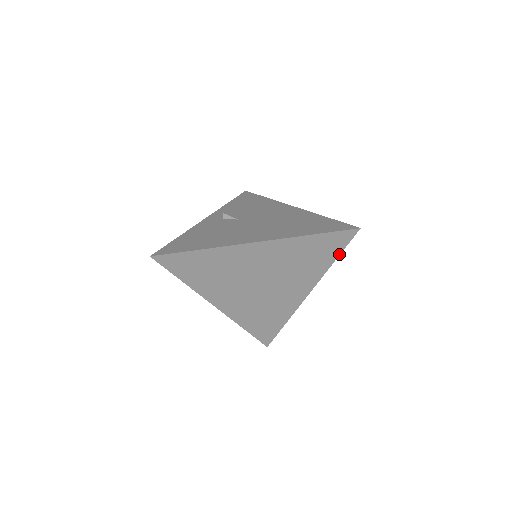
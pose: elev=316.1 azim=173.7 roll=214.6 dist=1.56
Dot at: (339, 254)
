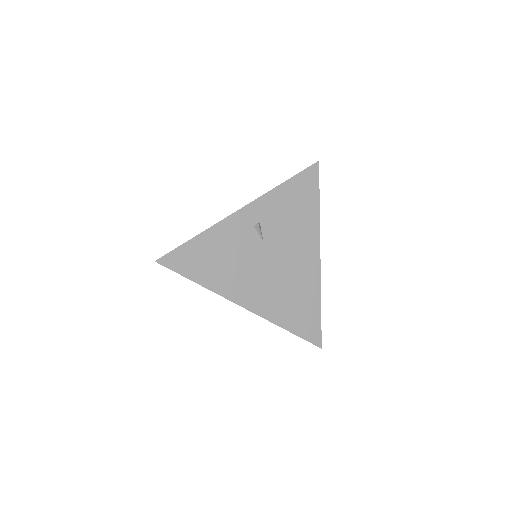
Dot at: occluded
